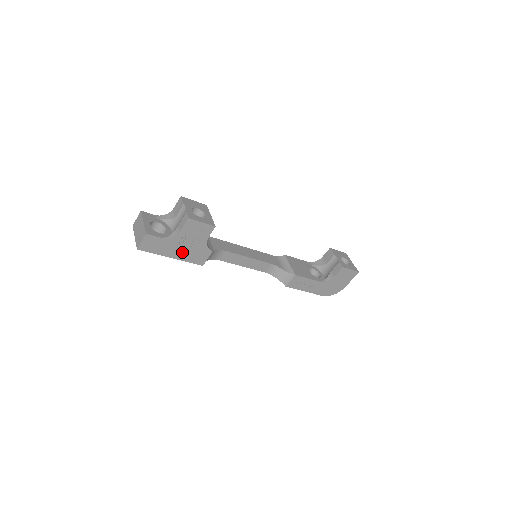
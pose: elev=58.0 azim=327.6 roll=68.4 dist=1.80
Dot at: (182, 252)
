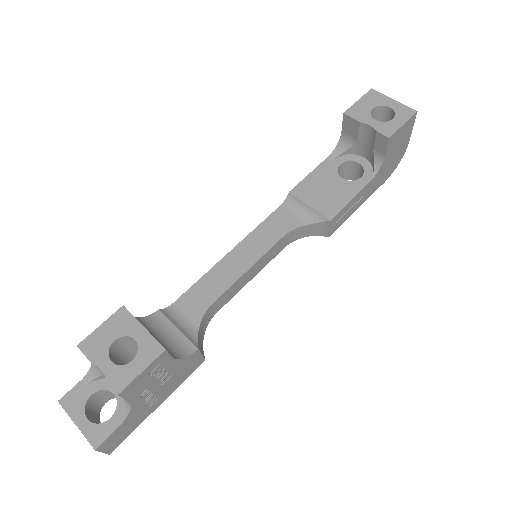
Dot at: (163, 392)
